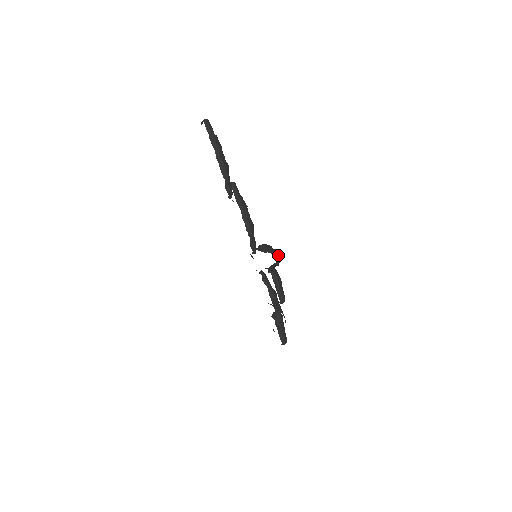
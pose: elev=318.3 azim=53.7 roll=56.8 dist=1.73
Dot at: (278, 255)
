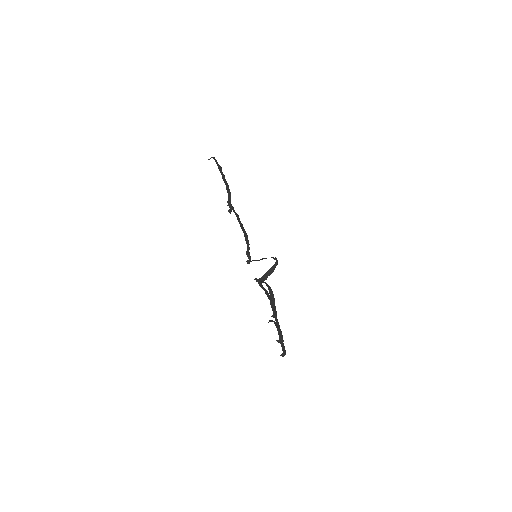
Dot at: (276, 258)
